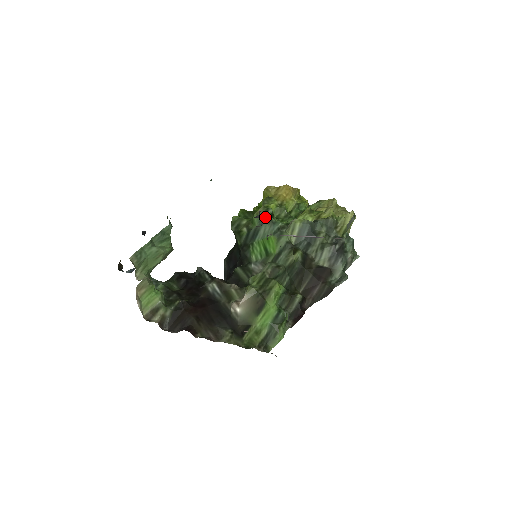
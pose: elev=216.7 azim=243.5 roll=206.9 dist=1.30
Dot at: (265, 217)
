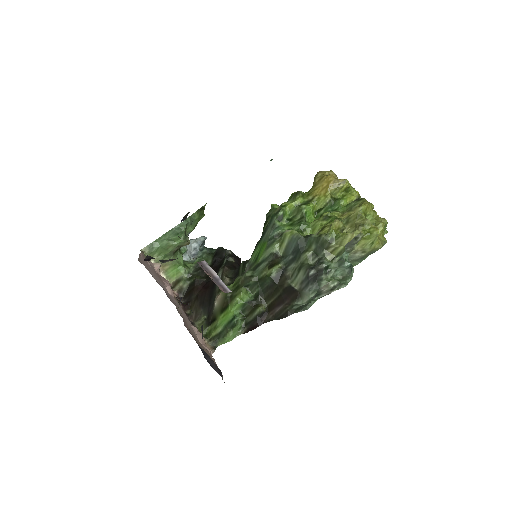
Dot at: (273, 219)
